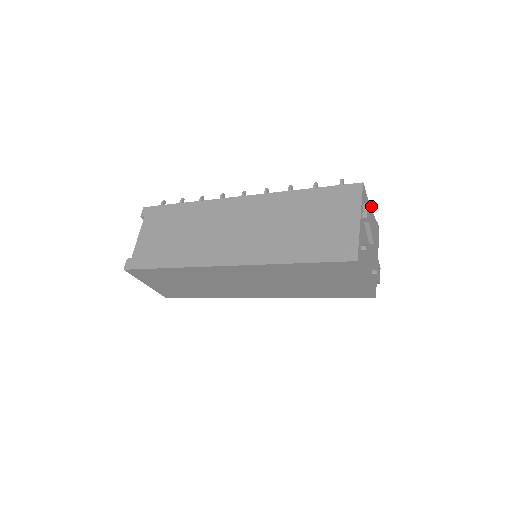
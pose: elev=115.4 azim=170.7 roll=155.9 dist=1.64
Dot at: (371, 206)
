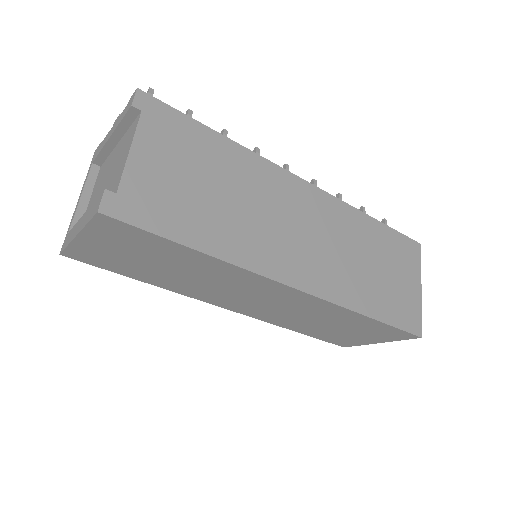
Dot at: occluded
